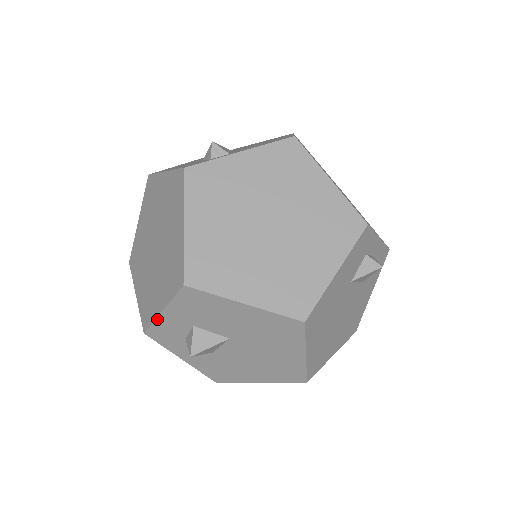
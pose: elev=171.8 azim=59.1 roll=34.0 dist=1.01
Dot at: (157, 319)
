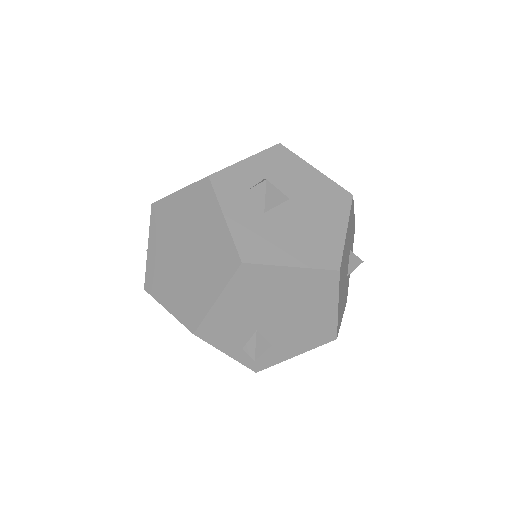
Dot at: (235, 164)
